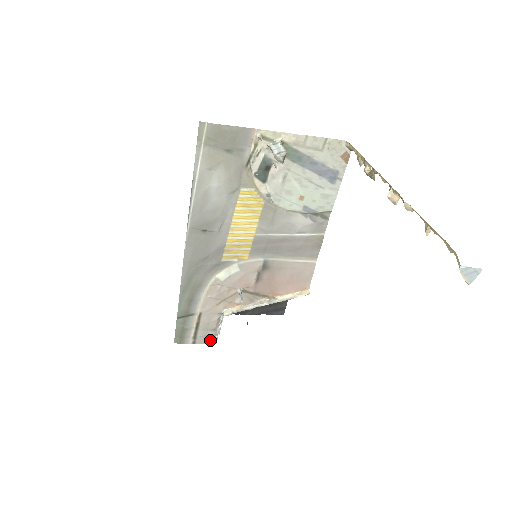
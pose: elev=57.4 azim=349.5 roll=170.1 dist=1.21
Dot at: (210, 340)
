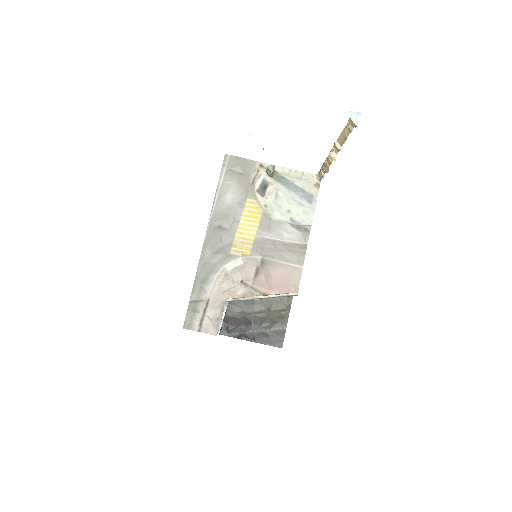
Dot at: (213, 331)
